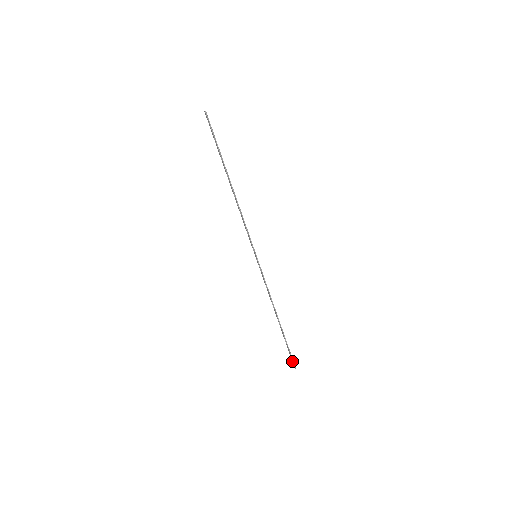
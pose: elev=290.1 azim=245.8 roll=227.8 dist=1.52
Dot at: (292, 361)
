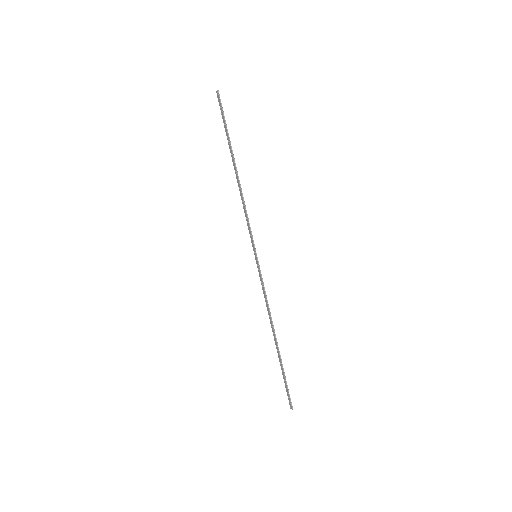
Dot at: (289, 400)
